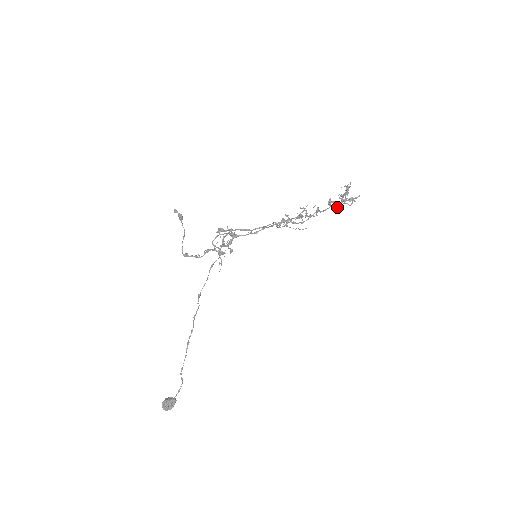
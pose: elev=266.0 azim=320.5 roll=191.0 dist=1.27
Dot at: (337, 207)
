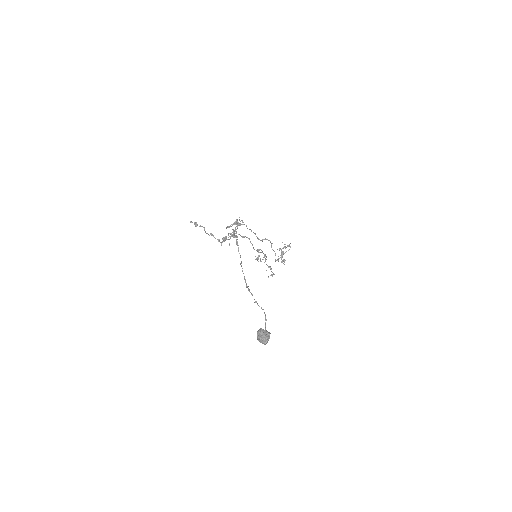
Dot at: (283, 259)
